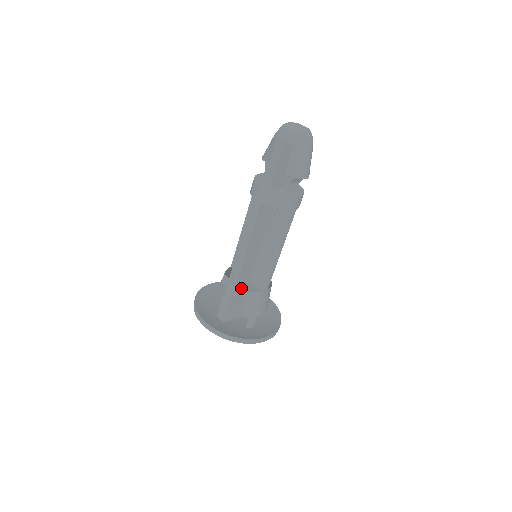
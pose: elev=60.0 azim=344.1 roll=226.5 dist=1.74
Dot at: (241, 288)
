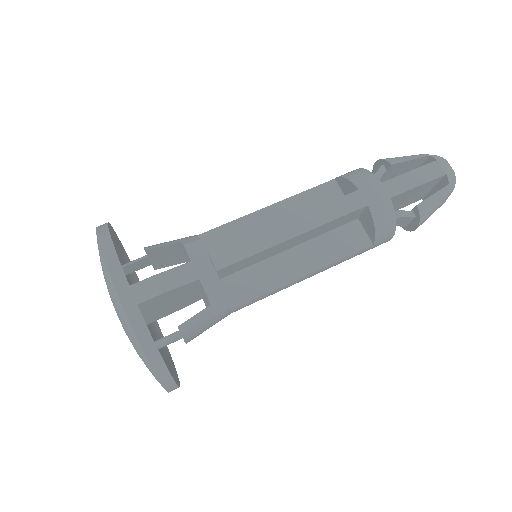
Dot at: occluded
